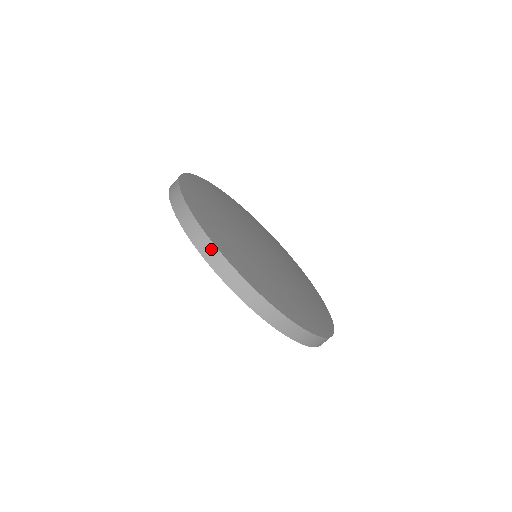
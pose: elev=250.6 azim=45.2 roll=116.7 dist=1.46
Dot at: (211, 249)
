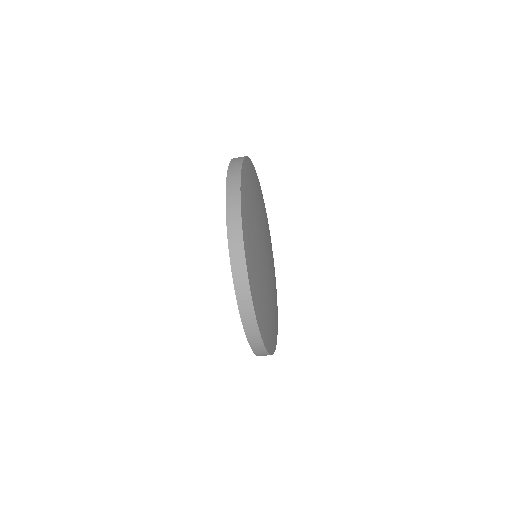
Dot at: (264, 353)
